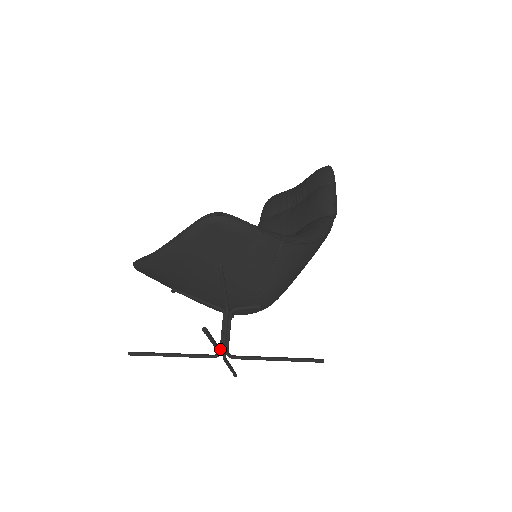
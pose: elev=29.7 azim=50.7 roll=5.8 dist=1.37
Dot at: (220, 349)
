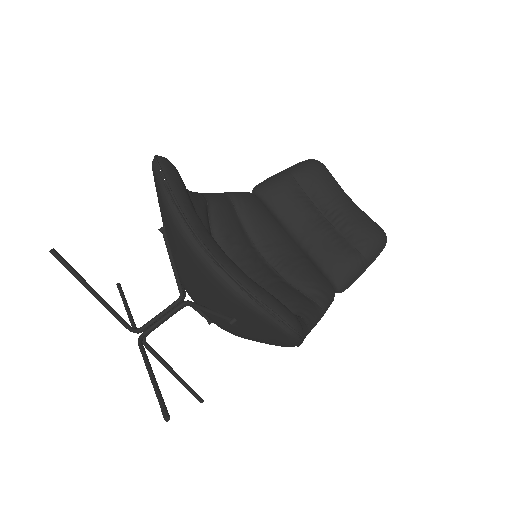
Dot at: (147, 358)
